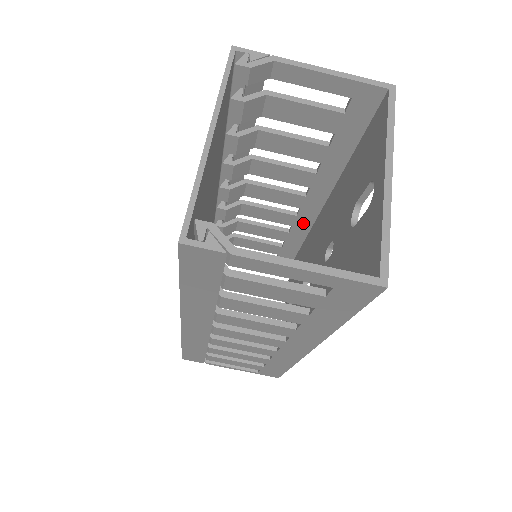
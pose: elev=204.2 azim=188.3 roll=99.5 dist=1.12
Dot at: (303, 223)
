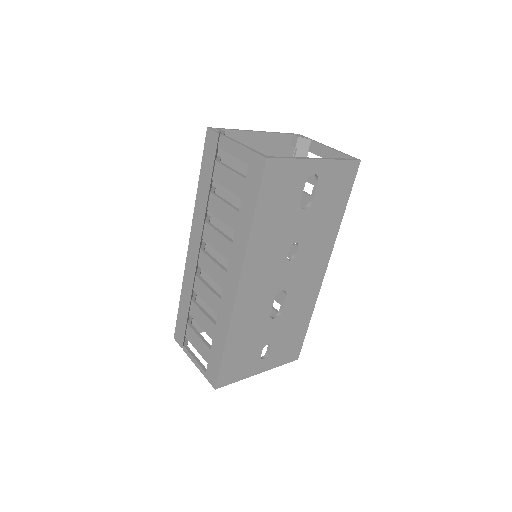
Dot at: occluded
